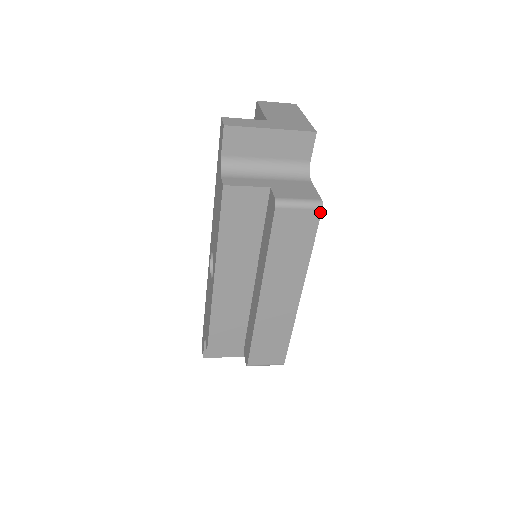
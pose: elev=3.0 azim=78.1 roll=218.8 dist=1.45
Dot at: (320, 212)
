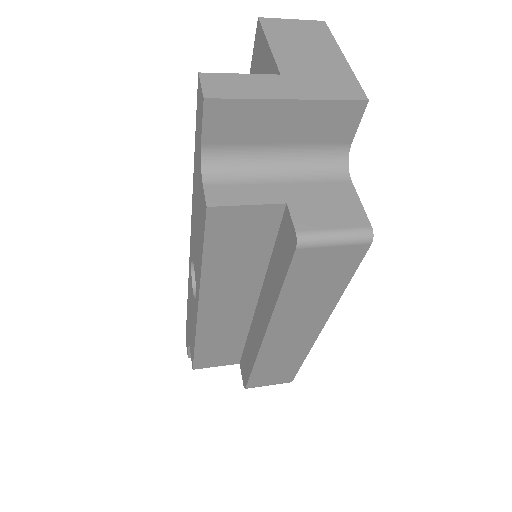
Dot at: (367, 247)
